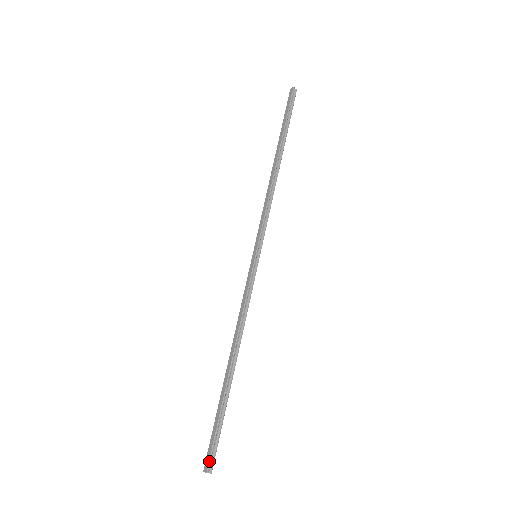
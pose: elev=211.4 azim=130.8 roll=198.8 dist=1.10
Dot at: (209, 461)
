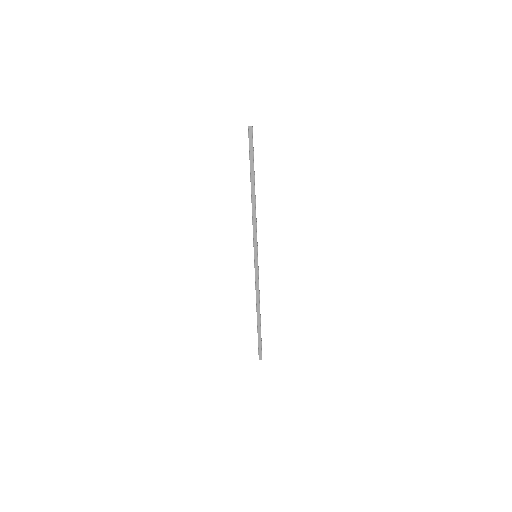
Dot at: occluded
